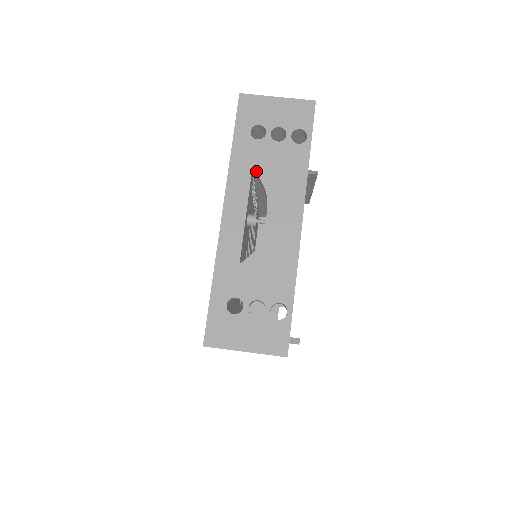
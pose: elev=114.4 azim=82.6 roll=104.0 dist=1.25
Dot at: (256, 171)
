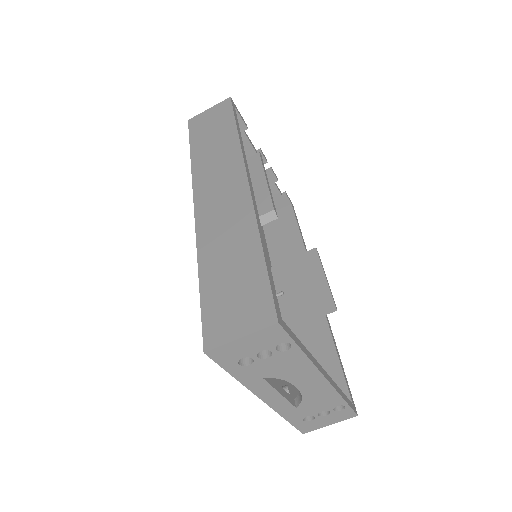
Dot at: (266, 377)
